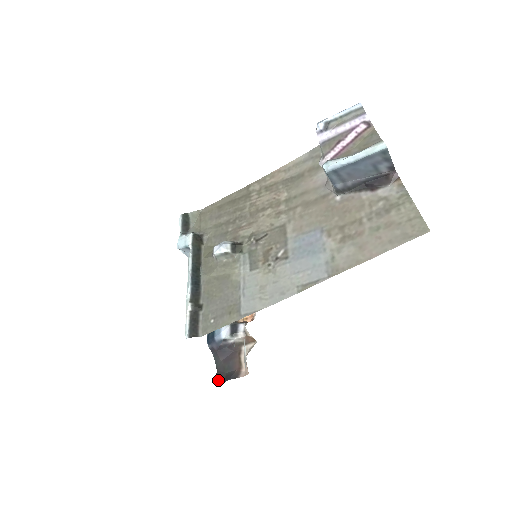
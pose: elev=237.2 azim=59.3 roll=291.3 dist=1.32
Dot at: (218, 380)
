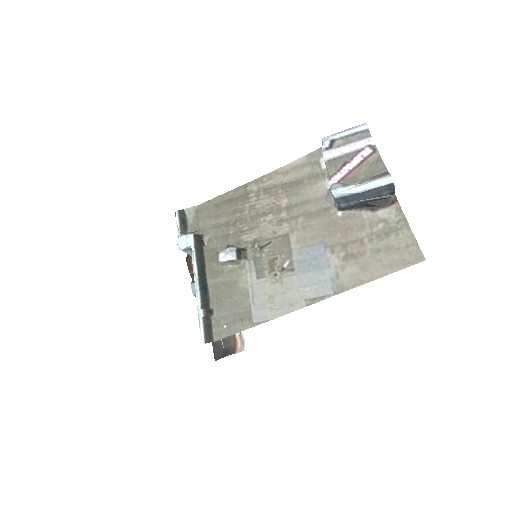
Dot at: (216, 355)
